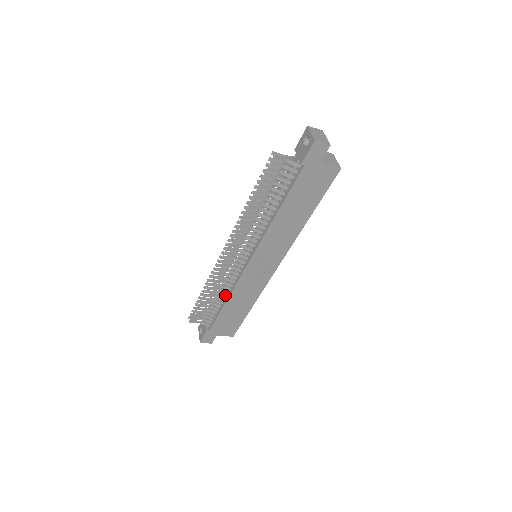
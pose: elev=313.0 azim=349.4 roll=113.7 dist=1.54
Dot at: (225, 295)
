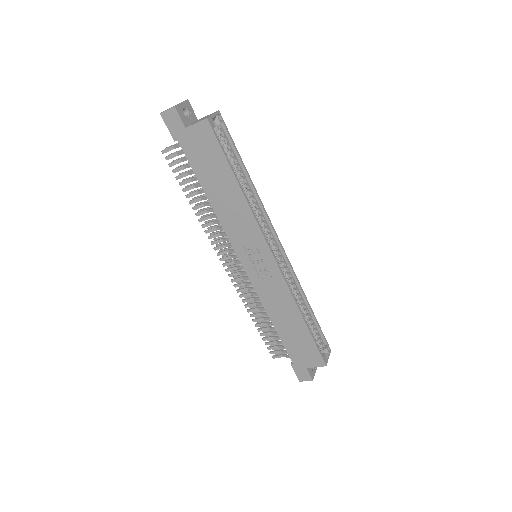
Dot at: occluded
